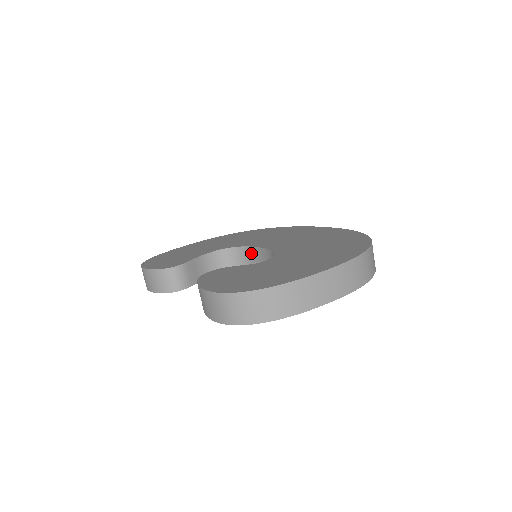
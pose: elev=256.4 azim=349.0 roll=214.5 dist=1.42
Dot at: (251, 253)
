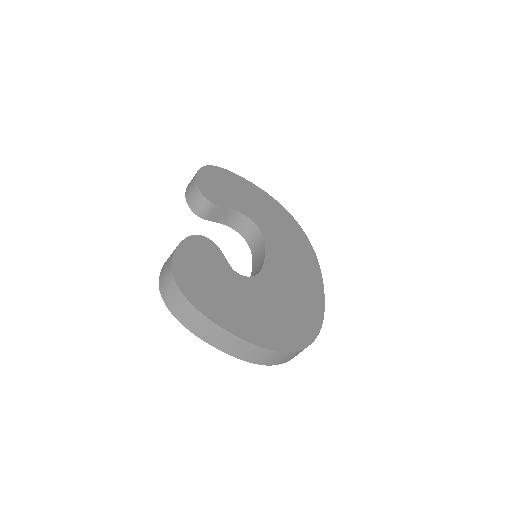
Dot at: (261, 248)
